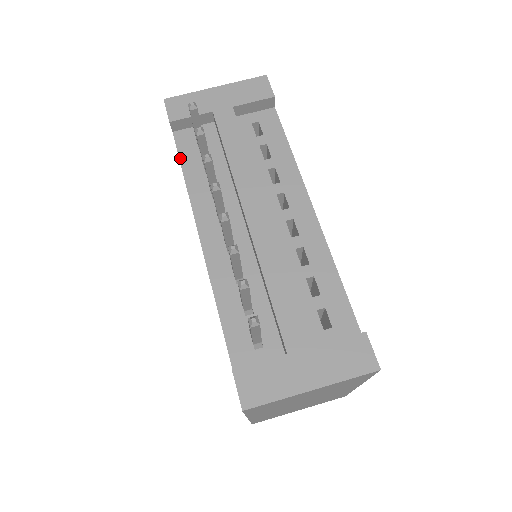
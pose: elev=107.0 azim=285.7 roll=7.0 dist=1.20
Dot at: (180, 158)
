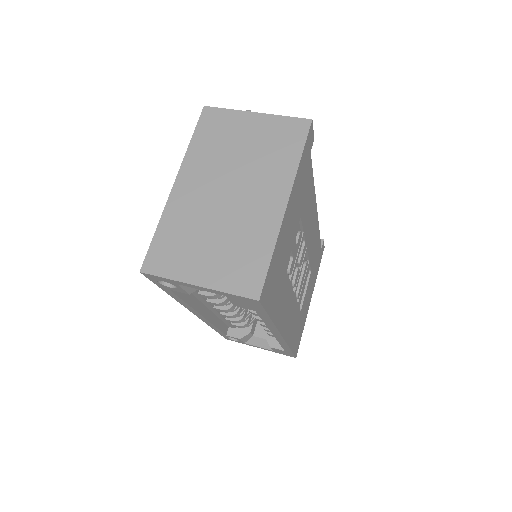
Dot at: occluded
